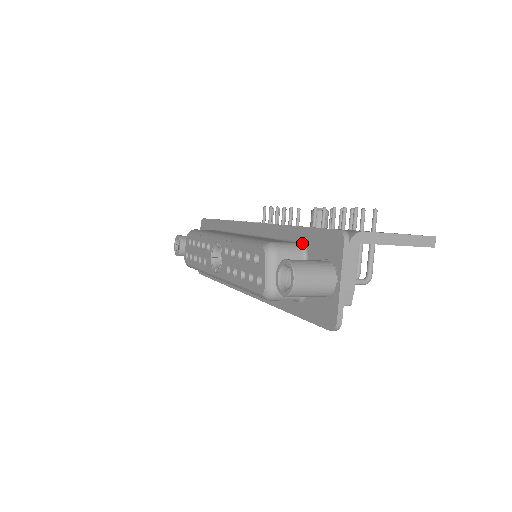
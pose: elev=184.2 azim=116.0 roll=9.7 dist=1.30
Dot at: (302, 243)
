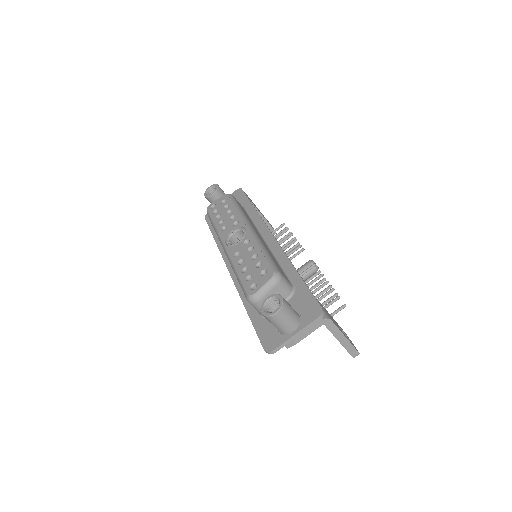
Dot at: (294, 288)
